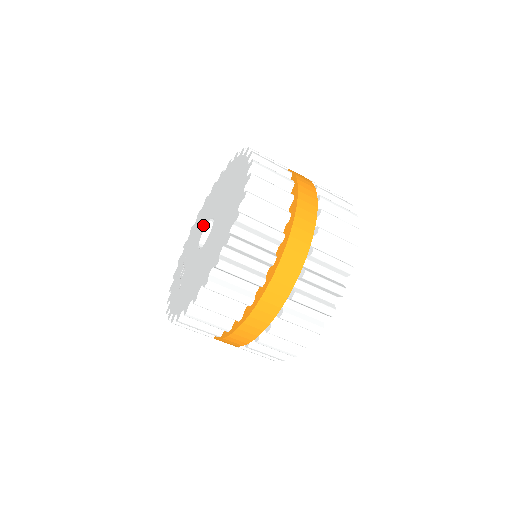
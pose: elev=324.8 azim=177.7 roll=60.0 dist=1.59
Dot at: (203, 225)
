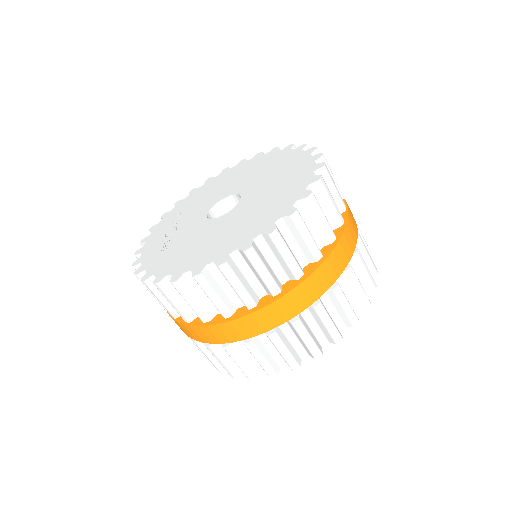
Dot at: (219, 195)
